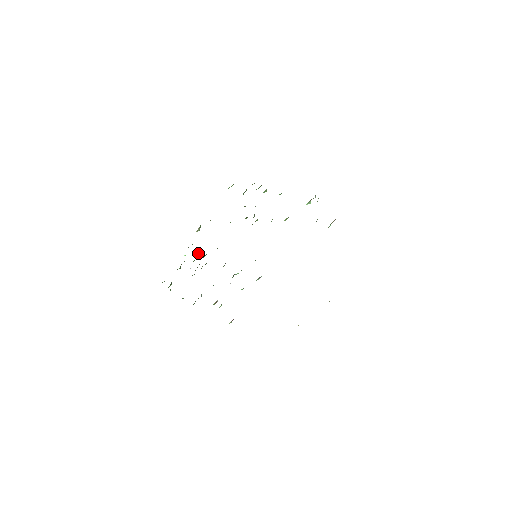
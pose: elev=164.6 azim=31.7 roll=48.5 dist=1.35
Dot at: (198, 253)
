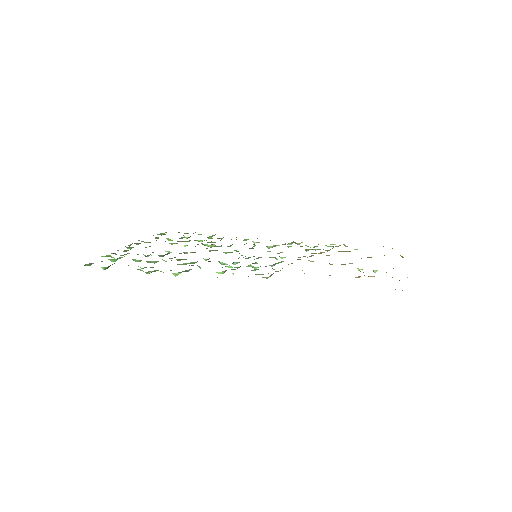
Dot at: occluded
